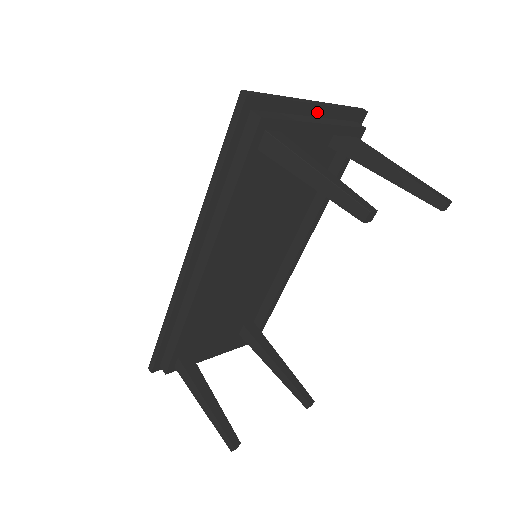
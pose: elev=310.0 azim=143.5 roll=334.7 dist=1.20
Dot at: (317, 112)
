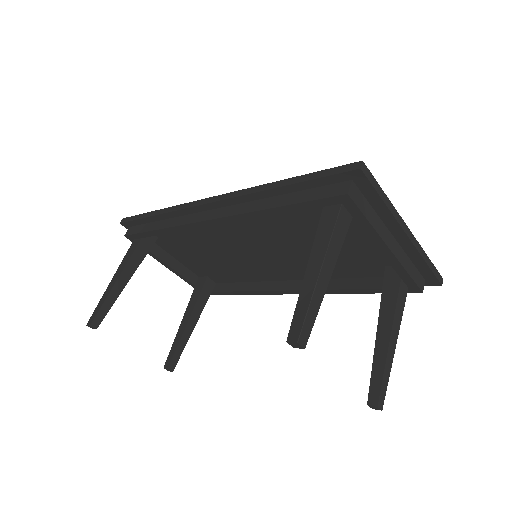
Dot at: (402, 240)
